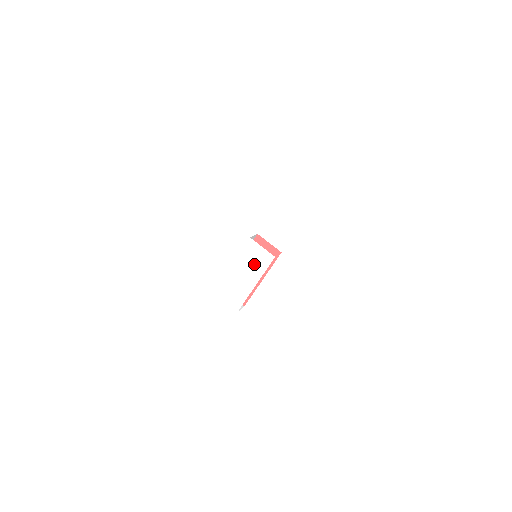
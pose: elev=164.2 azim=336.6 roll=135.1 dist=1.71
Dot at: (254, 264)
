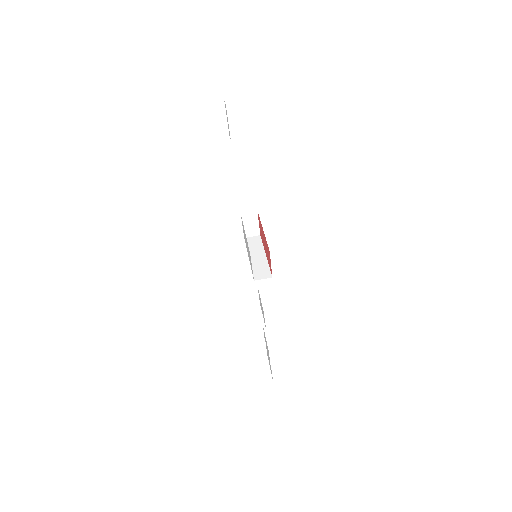
Dot at: occluded
